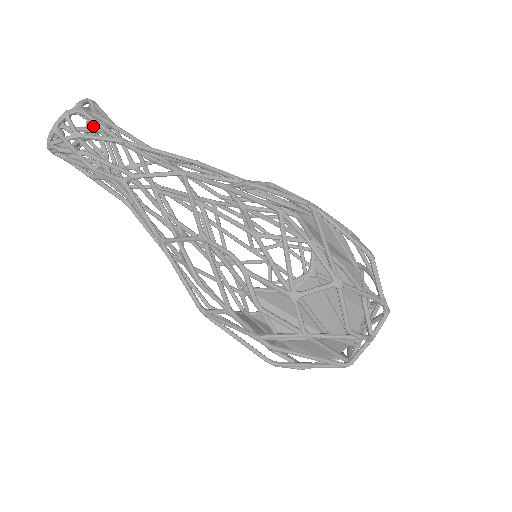
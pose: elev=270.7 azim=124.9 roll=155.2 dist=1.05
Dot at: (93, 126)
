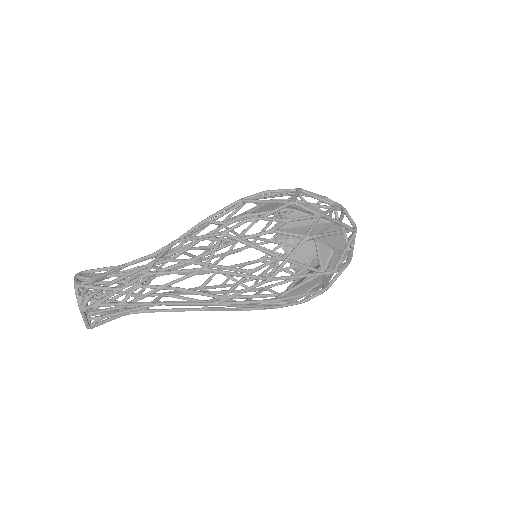
Dot at: occluded
